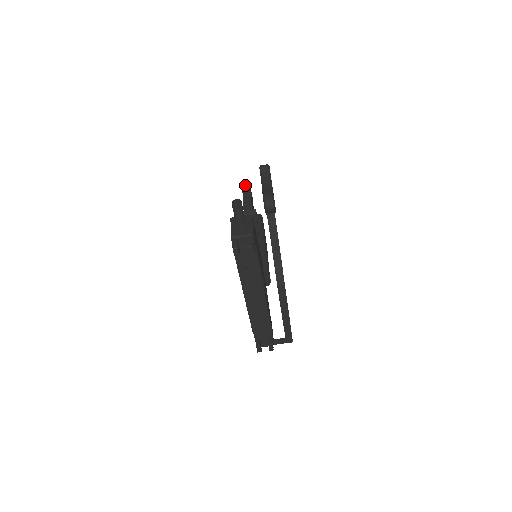
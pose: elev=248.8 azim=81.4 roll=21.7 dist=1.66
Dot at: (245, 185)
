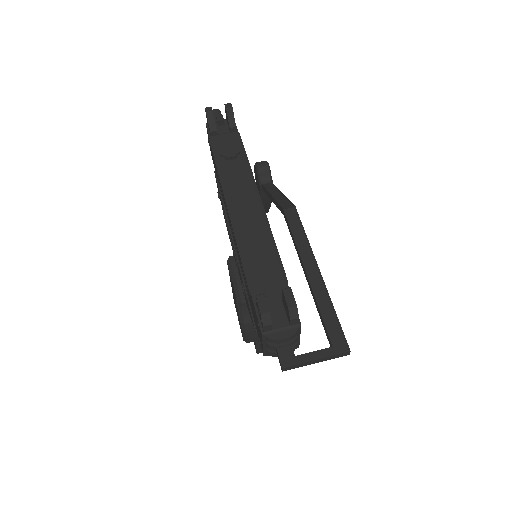
Dot at: occluded
